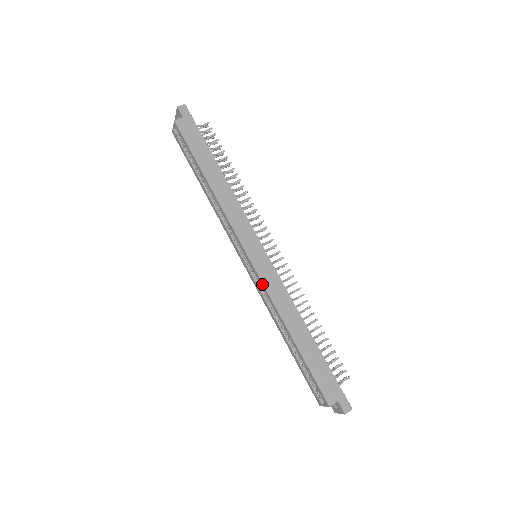
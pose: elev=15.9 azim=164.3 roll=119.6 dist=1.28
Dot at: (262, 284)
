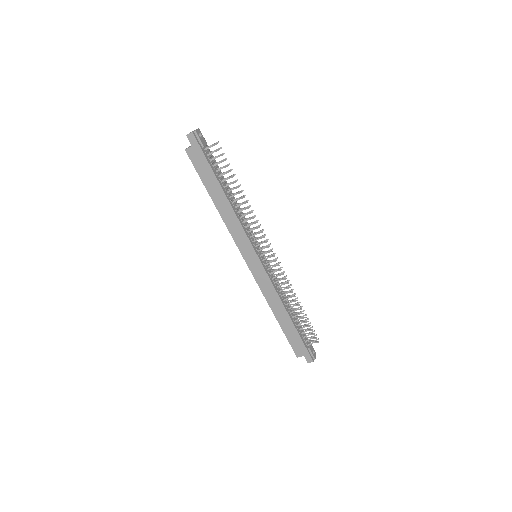
Dot at: (256, 281)
